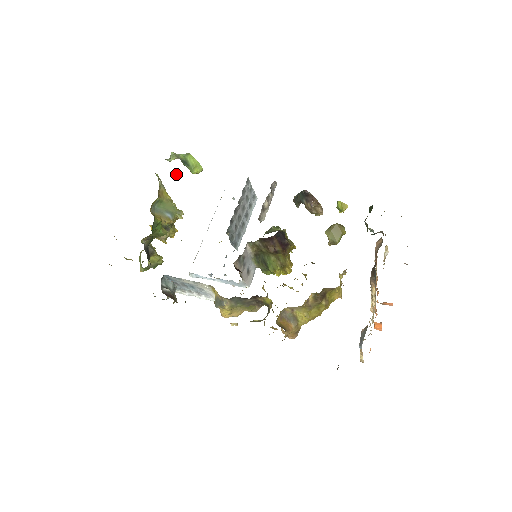
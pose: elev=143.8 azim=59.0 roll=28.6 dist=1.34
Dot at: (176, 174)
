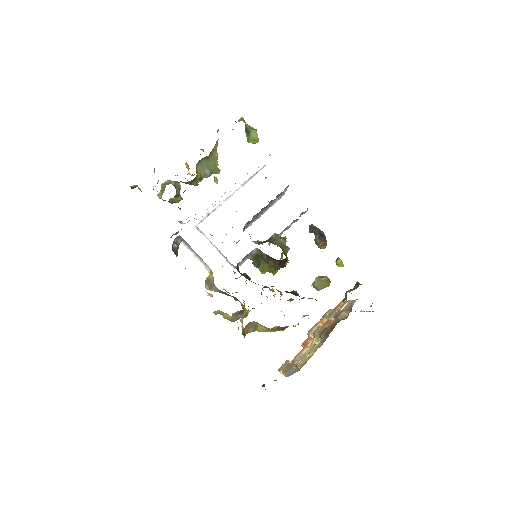
Dot at: (233, 129)
